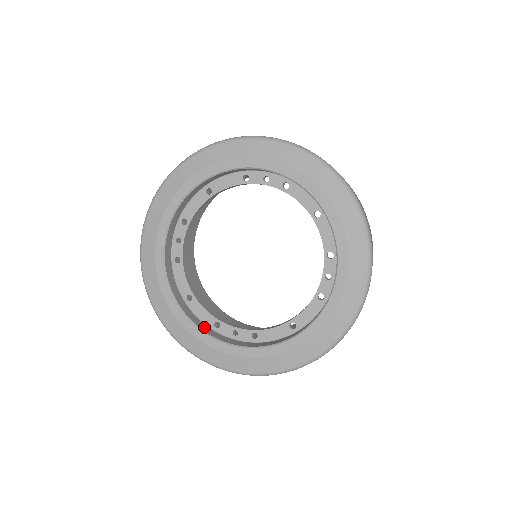
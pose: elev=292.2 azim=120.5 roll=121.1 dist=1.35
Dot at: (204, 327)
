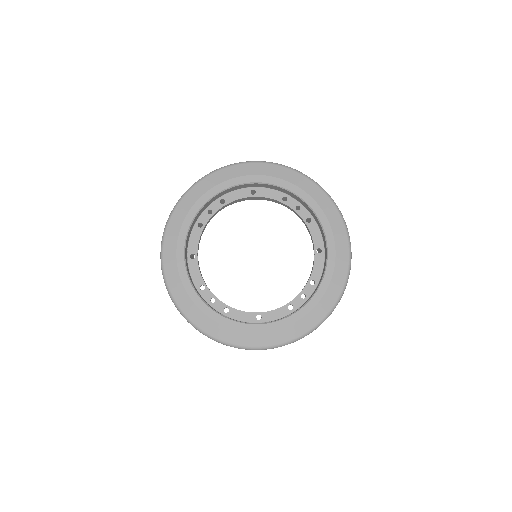
Dot at: (193, 283)
